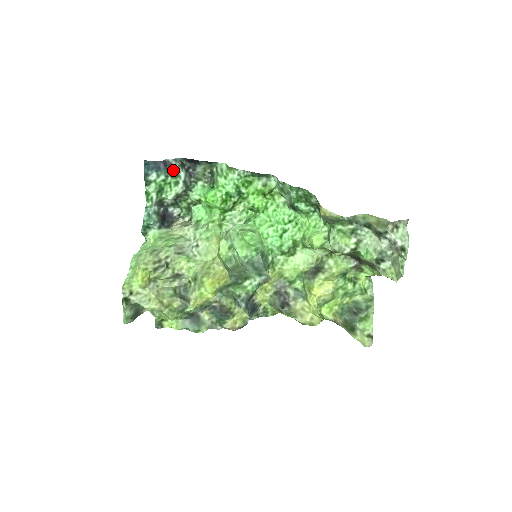
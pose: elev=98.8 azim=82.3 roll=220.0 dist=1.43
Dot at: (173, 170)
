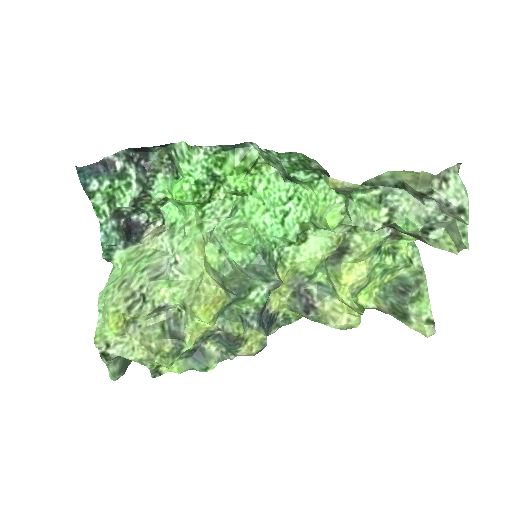
Dot at: (118, 170)
